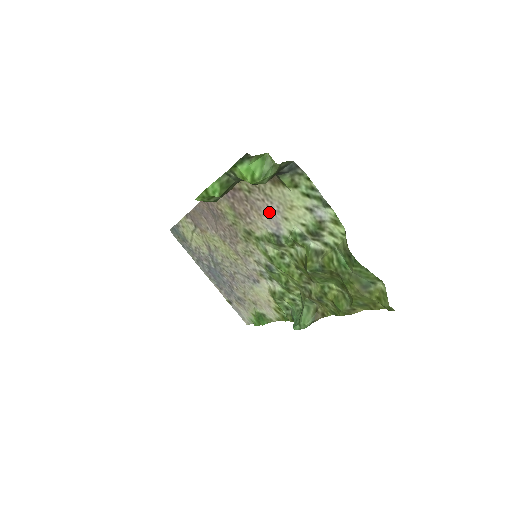
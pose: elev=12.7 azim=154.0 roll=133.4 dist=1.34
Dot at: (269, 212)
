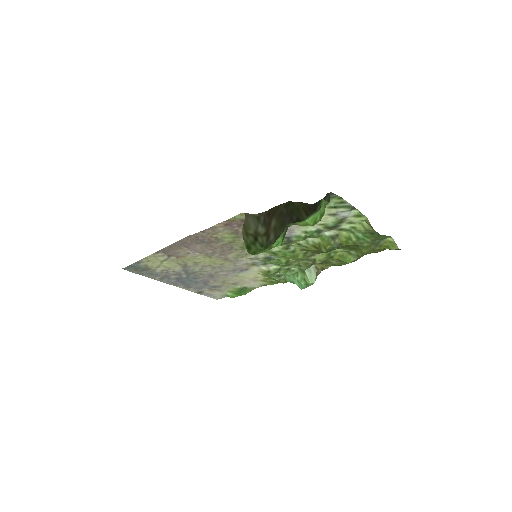
Dot at: occluded
